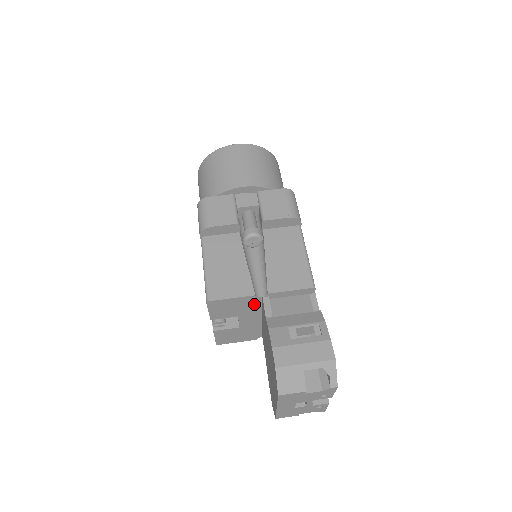
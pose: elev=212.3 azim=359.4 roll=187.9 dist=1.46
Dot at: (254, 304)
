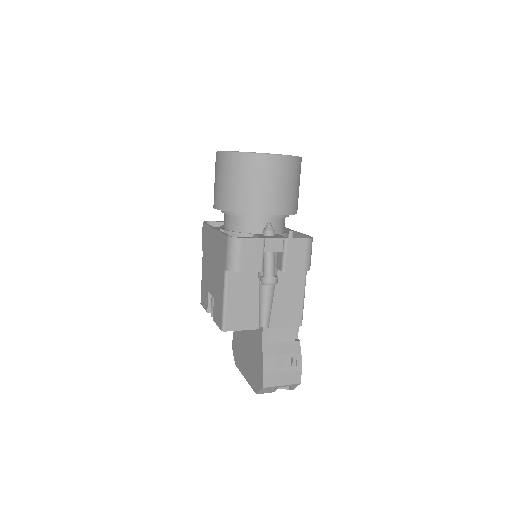
Dot at: occluded
